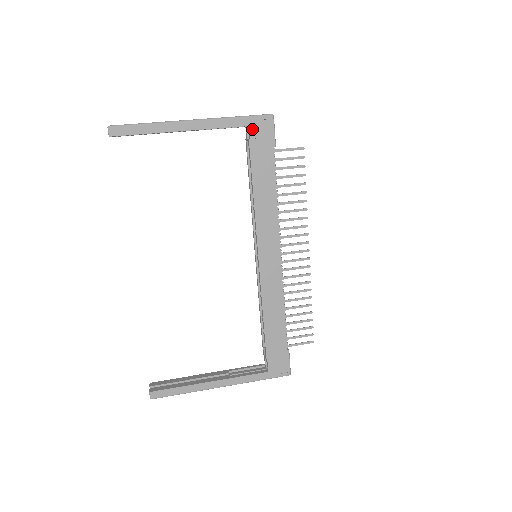
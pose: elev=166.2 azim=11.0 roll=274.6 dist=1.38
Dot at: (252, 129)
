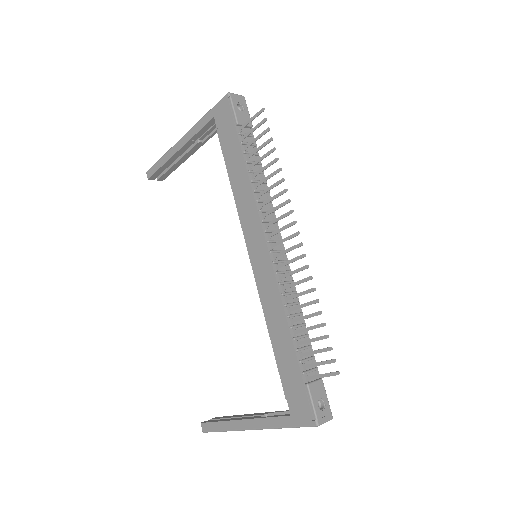
Dot at: (217, 118)
